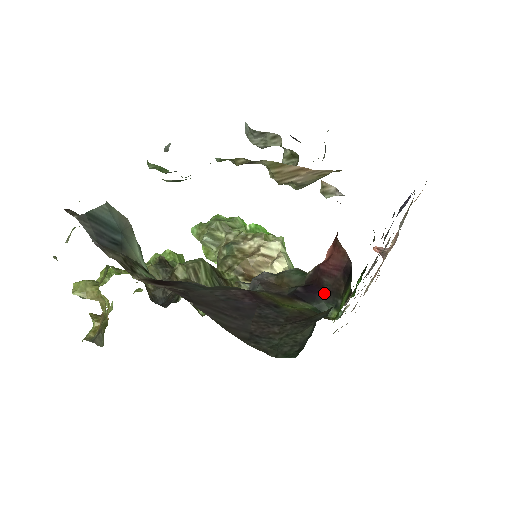
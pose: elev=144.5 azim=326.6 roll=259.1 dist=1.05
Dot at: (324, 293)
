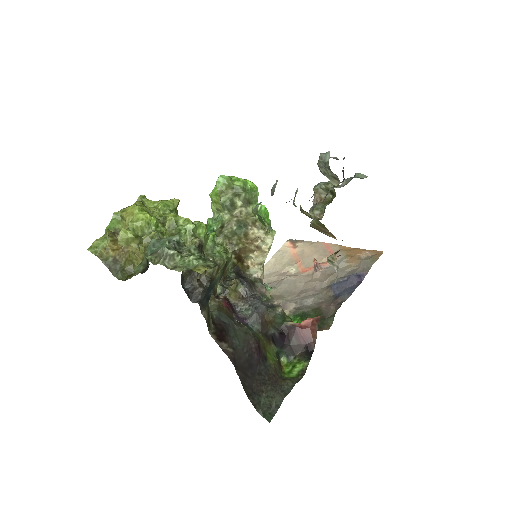
Dot at: (288, 346)
